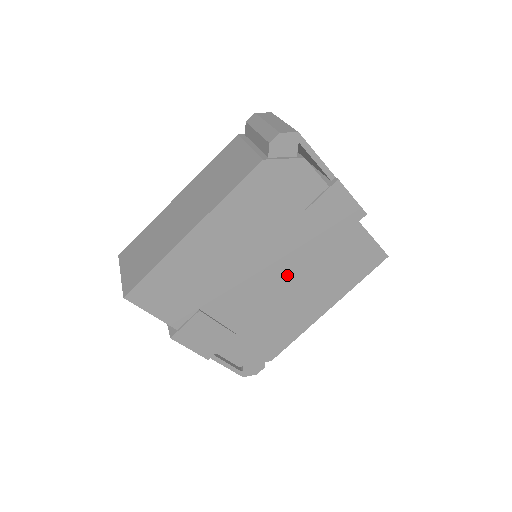
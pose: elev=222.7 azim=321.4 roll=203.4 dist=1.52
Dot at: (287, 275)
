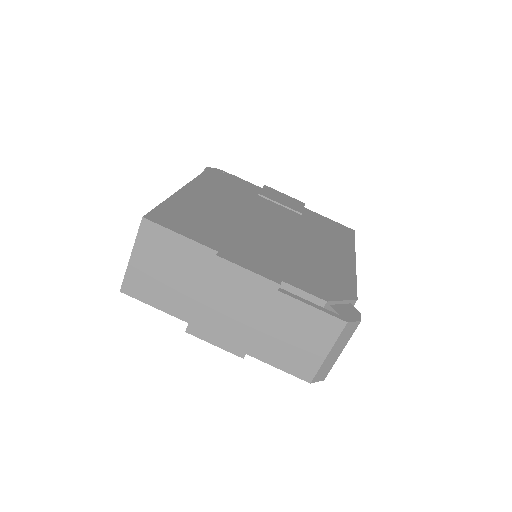
Dot at: (287, 228)
